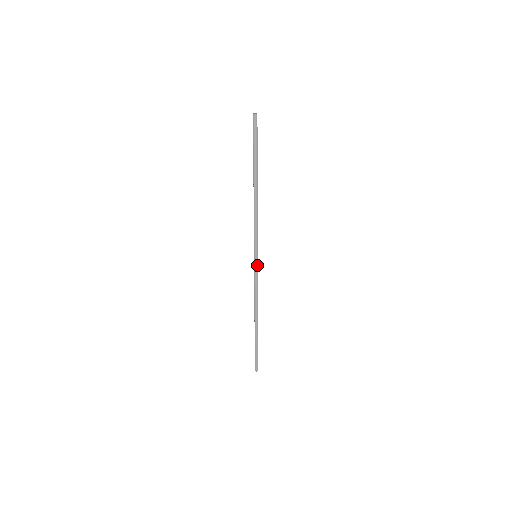
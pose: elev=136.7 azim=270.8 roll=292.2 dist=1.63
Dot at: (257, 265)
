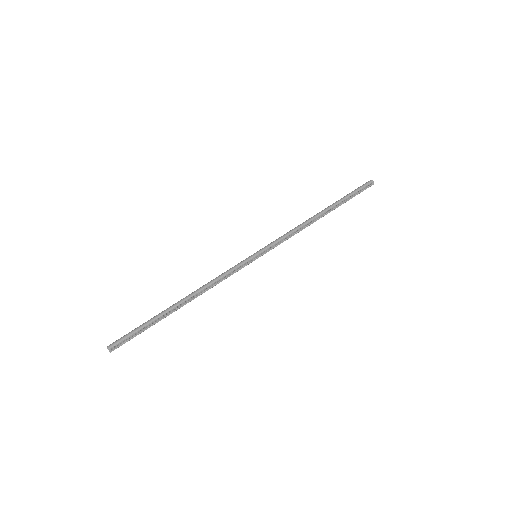
Dot at: (247, 260)
